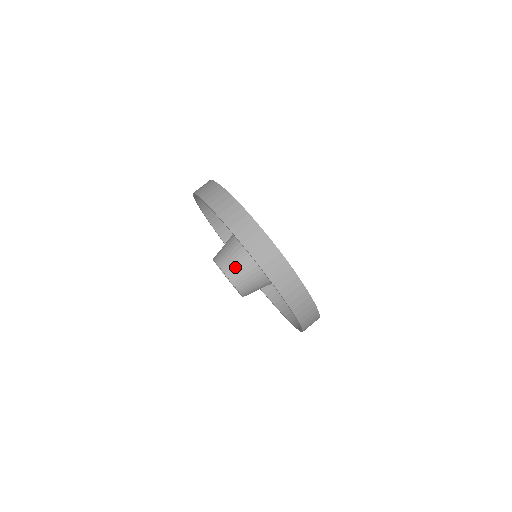
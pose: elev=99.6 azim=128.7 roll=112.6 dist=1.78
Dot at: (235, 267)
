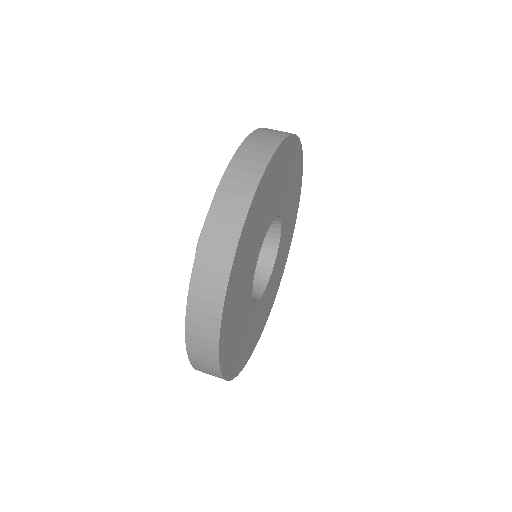
Dot at: occluded
